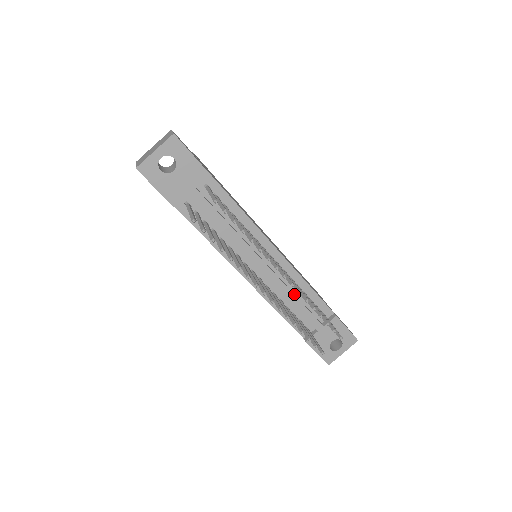
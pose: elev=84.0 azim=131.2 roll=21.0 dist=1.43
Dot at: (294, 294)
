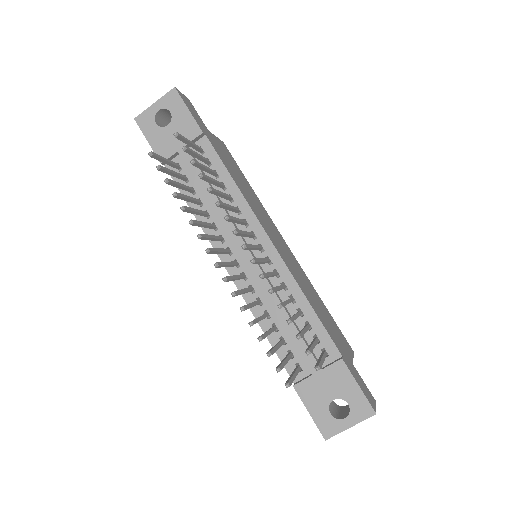
Dot at: (284, 307)
